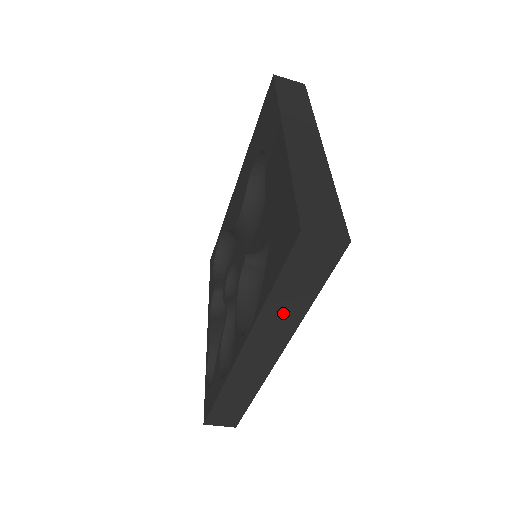
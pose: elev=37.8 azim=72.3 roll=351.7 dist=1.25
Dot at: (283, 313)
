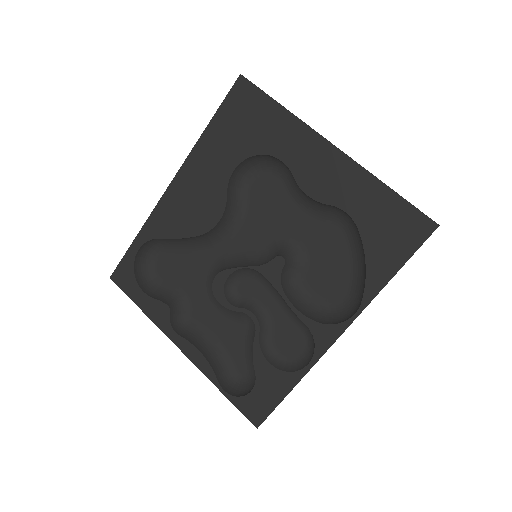
Dot at: occluded
